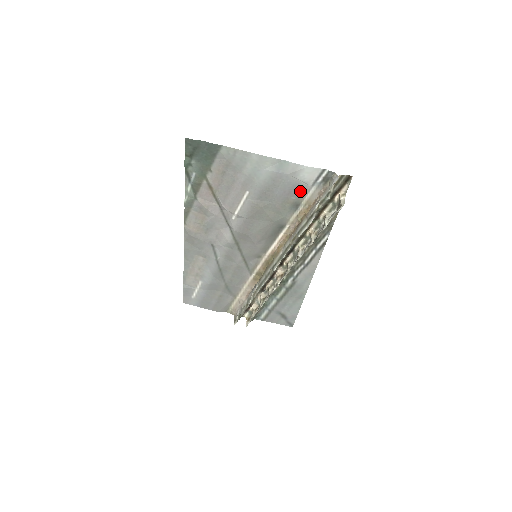
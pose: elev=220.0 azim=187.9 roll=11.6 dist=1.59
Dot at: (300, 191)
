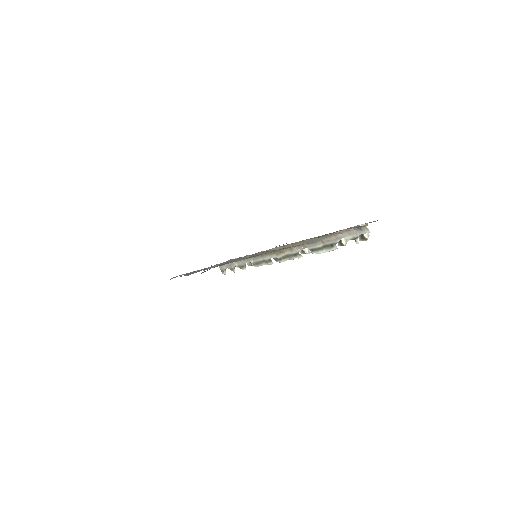
Dot at: occluded
